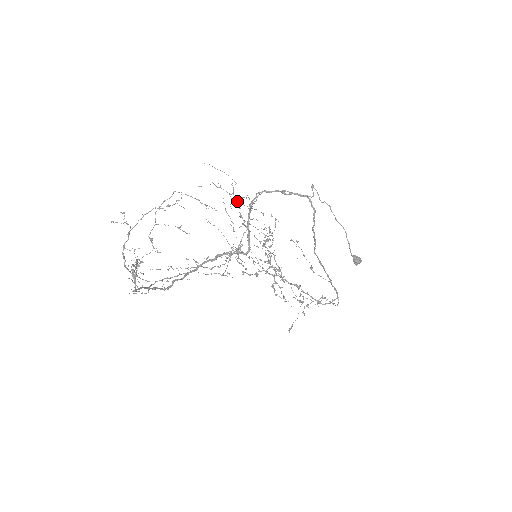
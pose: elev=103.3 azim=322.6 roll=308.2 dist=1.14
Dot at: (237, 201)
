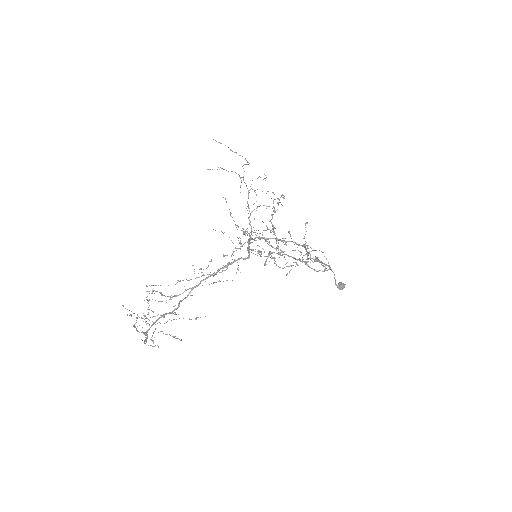
Dot at: occluded
